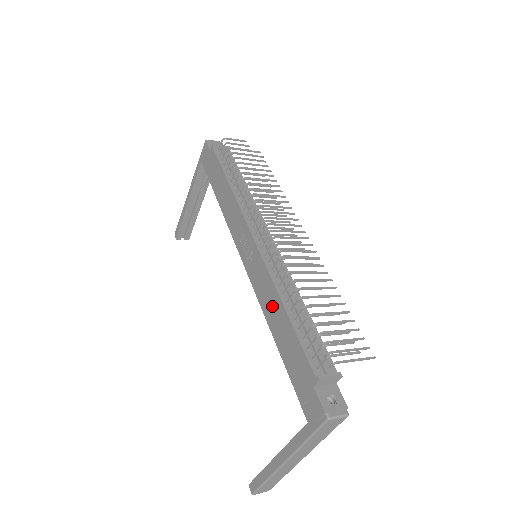
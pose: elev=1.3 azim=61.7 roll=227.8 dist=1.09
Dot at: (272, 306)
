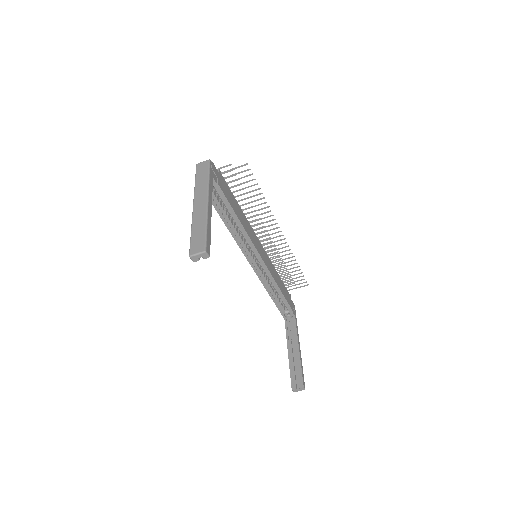
Dot at: occluded
